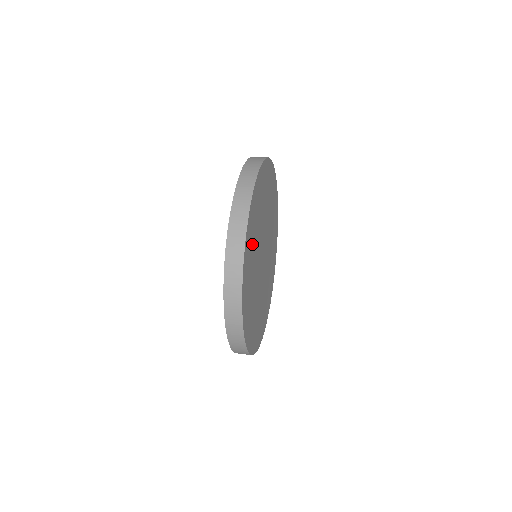
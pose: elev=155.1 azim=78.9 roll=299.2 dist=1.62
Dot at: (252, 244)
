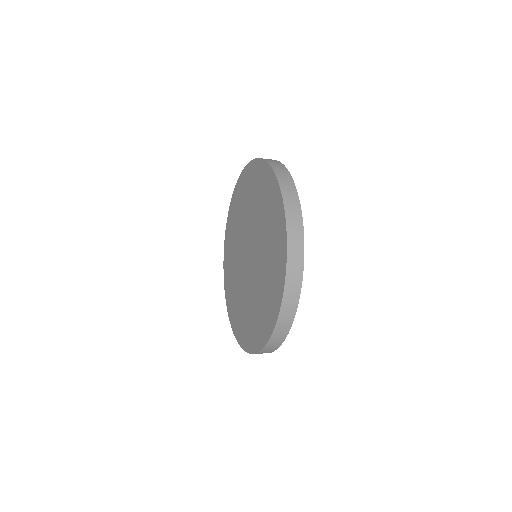
Dot at: occluded
